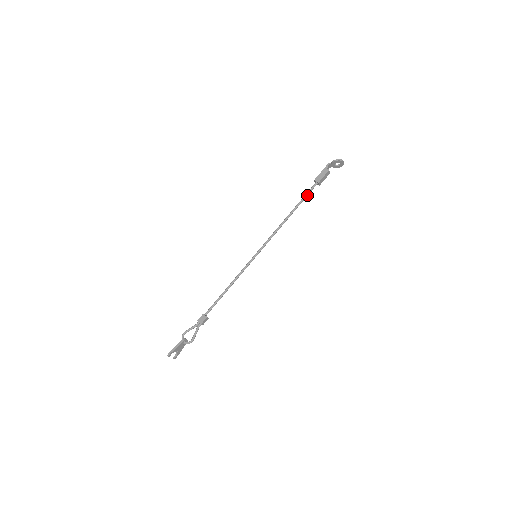
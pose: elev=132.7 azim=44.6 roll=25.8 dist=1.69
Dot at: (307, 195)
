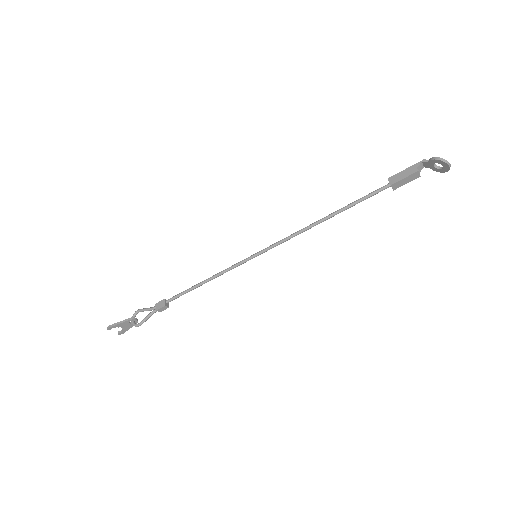
Dot at: (366, 198)
